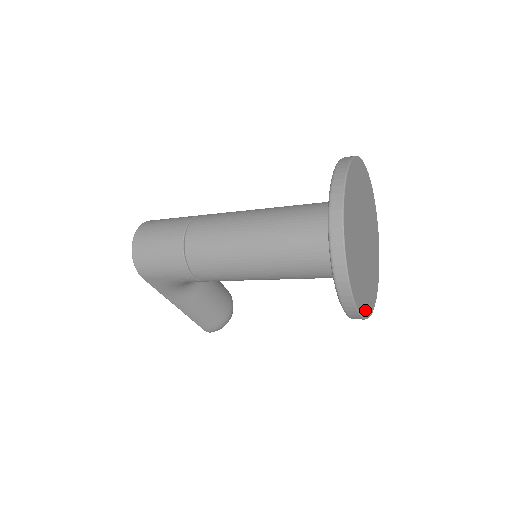
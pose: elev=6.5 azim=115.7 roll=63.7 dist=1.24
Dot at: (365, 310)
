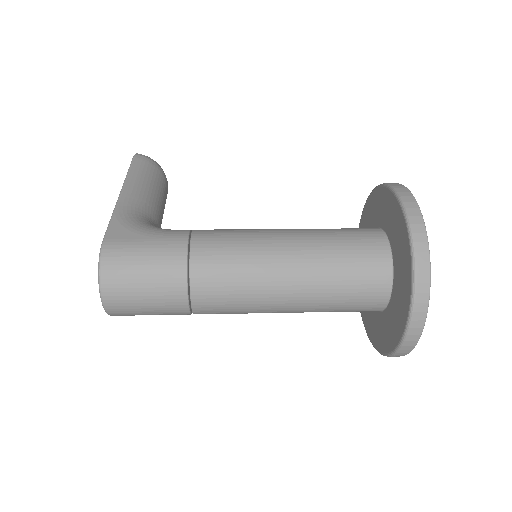
Dot at: occluded
